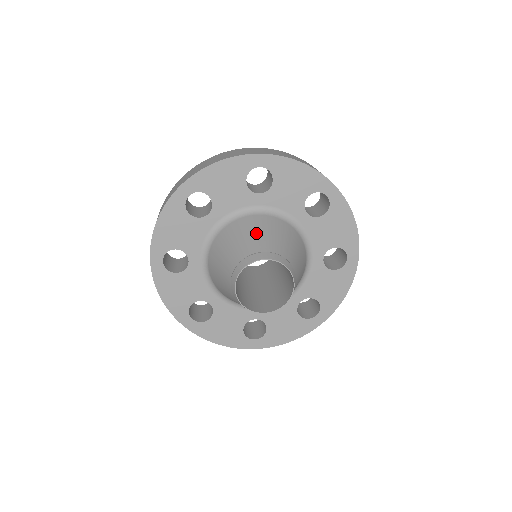
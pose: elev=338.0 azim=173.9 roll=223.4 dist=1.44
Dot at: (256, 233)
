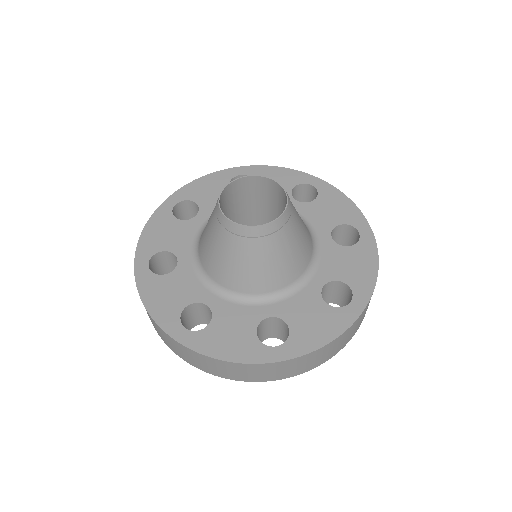
Dot at: occluded
